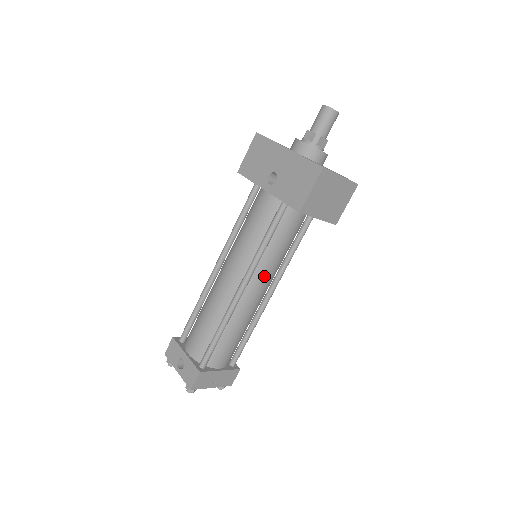
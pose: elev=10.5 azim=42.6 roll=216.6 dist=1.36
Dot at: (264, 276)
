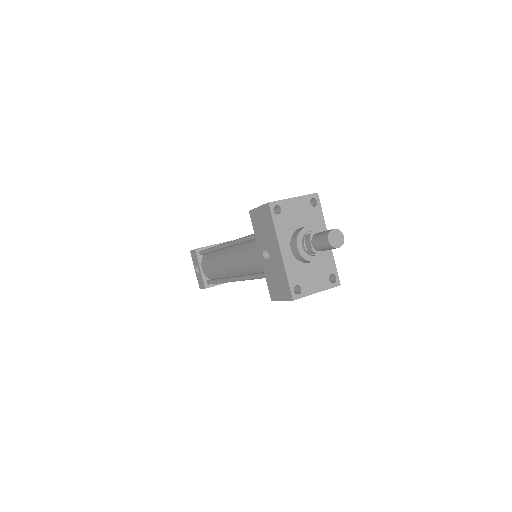
Dot at: occluded
